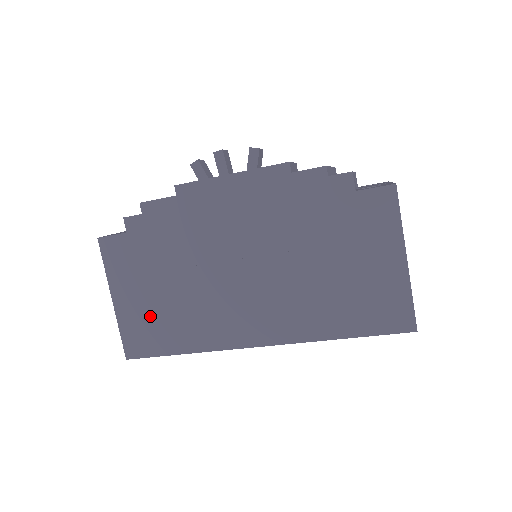
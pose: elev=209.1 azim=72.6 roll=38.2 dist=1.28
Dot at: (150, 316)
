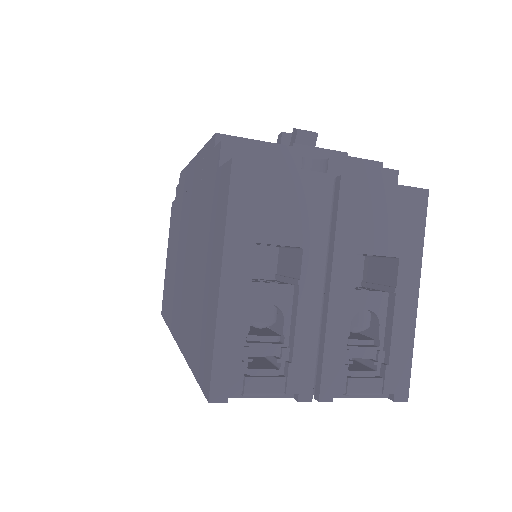
Dot at: (168, 280)
